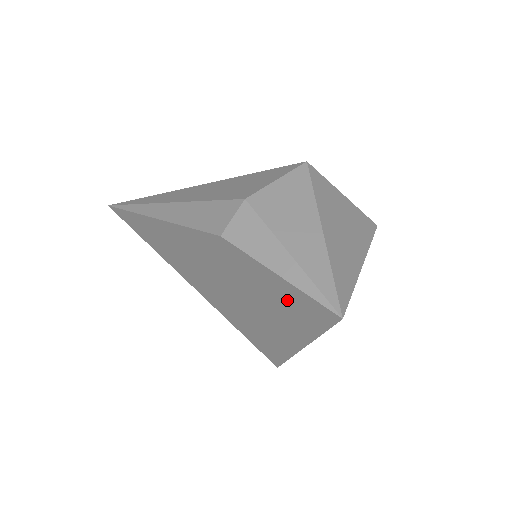
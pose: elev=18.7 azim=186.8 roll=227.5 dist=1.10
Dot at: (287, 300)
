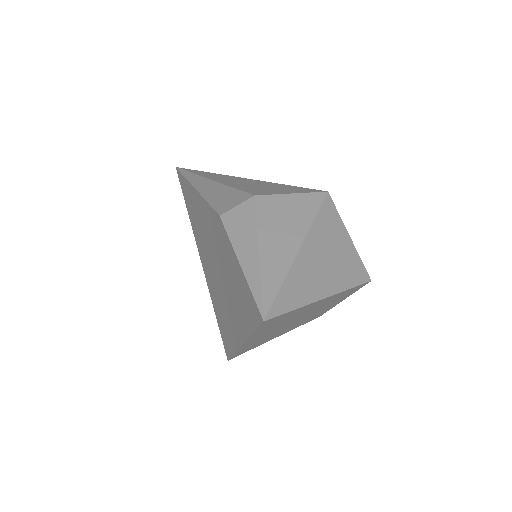
Dot at: (241, 291)
